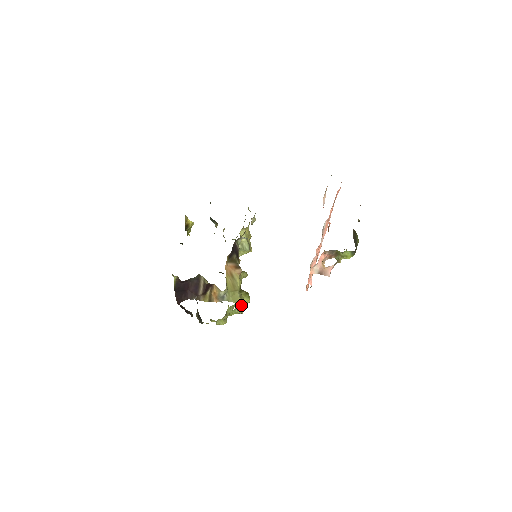
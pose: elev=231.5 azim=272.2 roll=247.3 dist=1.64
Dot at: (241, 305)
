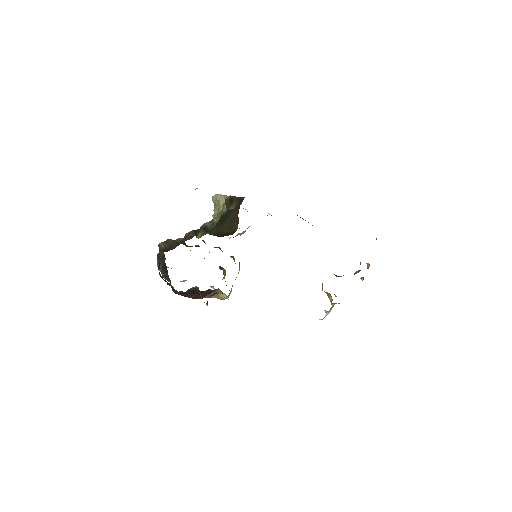
Dot at: occluded
